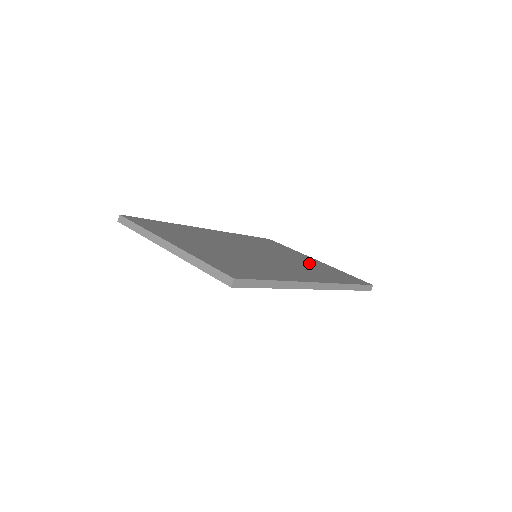
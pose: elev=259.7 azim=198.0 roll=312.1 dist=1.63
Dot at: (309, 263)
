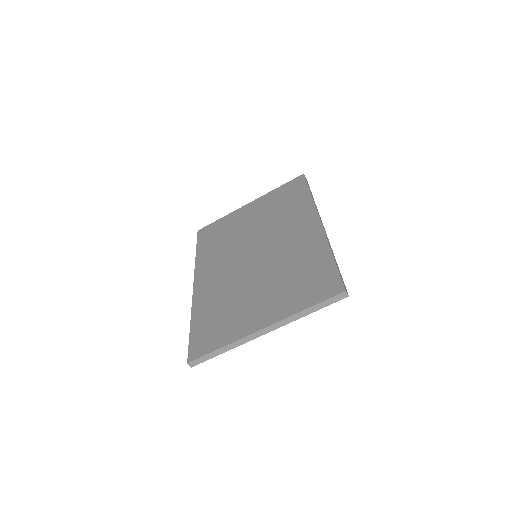
Dot at: (264, 213)
